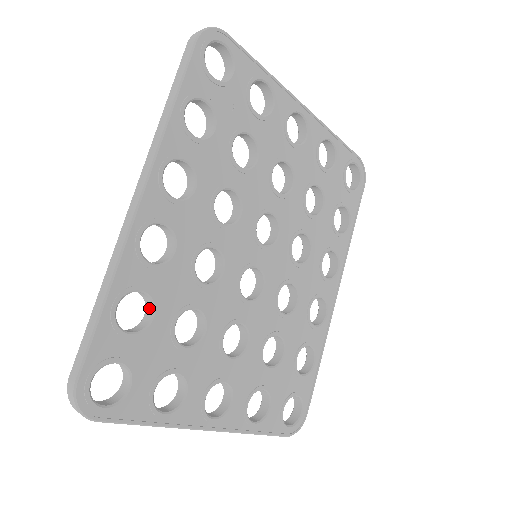
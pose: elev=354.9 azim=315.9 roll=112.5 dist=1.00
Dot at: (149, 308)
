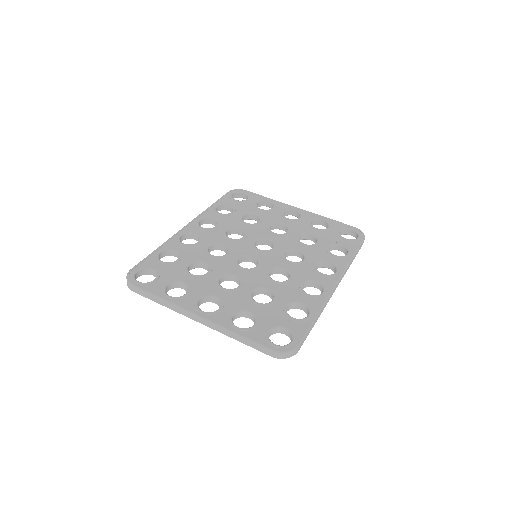
Dot at: occluded
